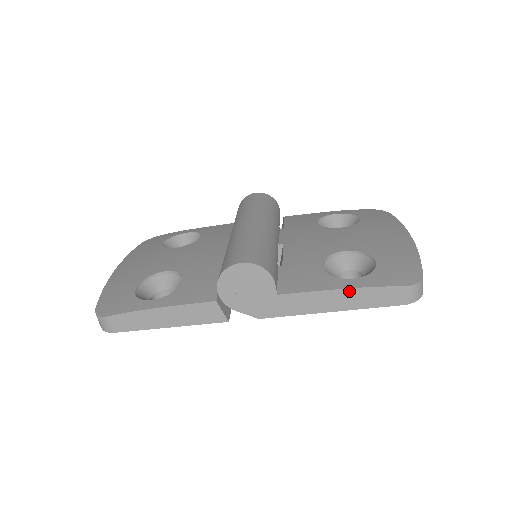
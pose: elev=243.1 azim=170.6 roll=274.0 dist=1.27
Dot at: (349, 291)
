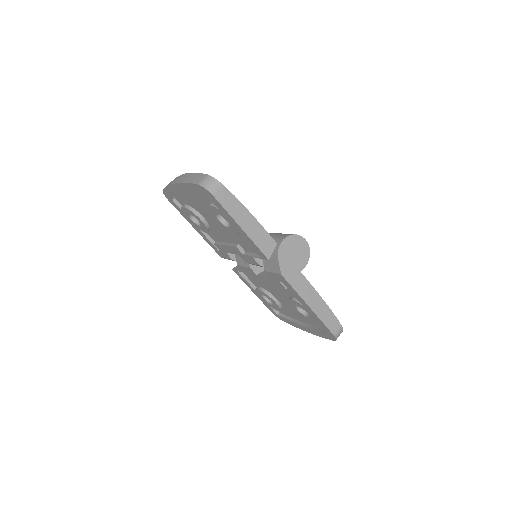
Dot at: (324, 304)
